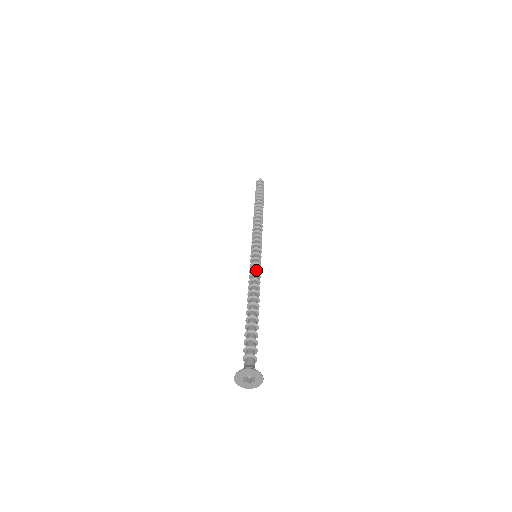
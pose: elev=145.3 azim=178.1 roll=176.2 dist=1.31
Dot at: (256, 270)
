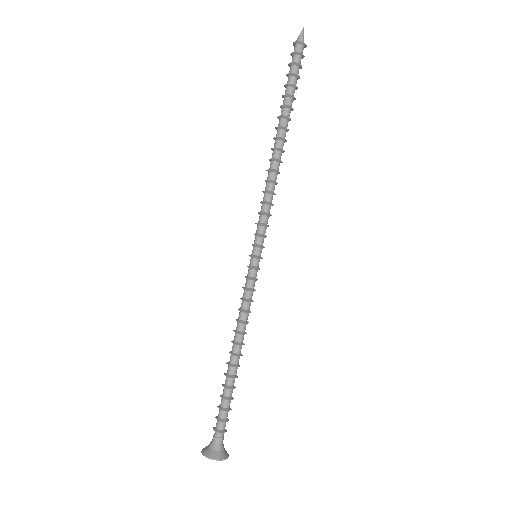
Dot at: (245, 292)
